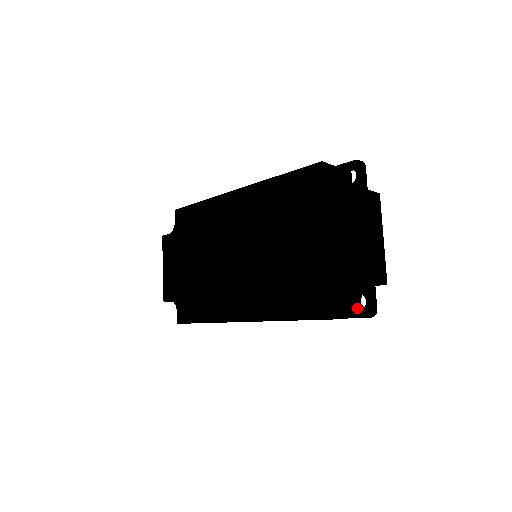
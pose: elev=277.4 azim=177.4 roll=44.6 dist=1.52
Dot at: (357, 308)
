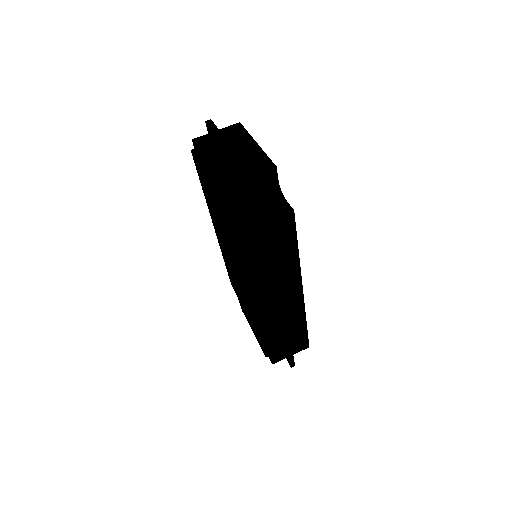
Dot at: occluded
